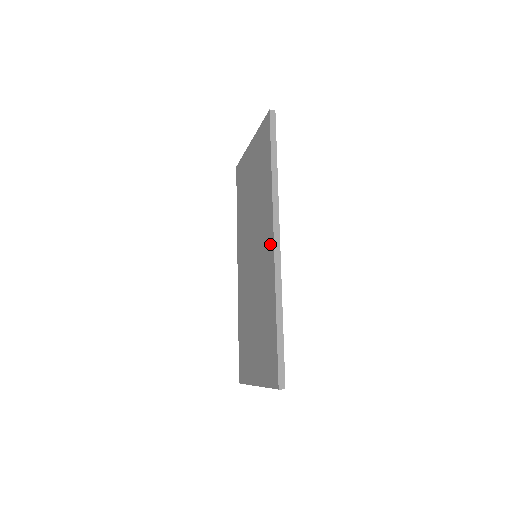
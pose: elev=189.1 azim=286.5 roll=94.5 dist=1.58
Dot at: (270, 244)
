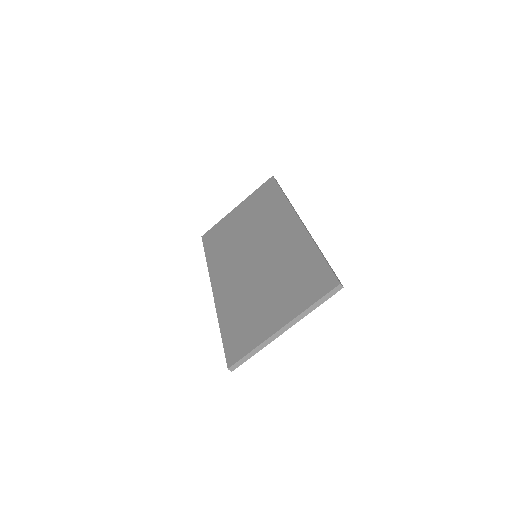
Dot at: (293, 224)
